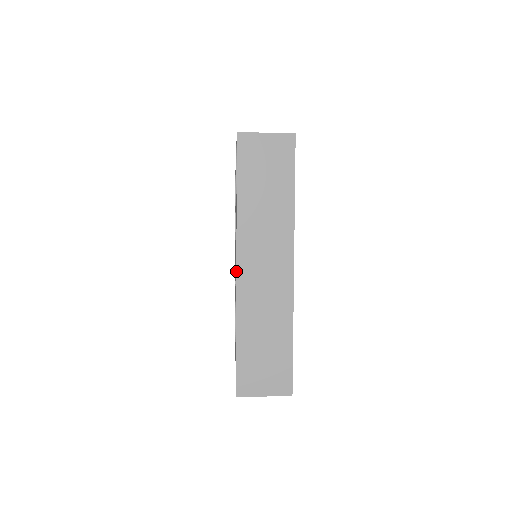
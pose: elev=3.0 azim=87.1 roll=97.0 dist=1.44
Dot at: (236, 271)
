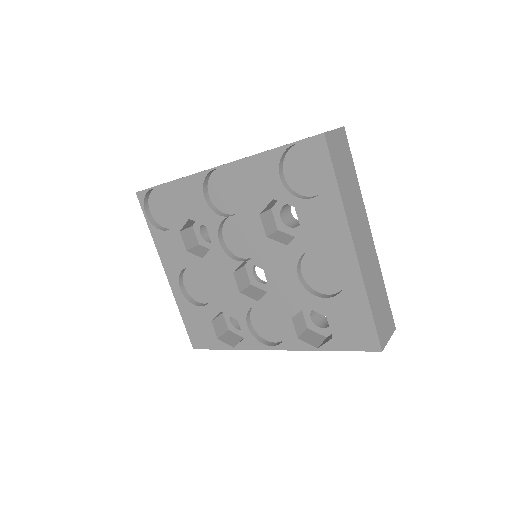
Dot at: (355, 252)
